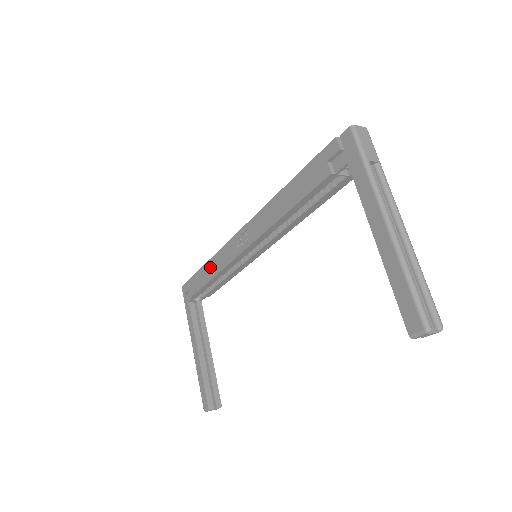
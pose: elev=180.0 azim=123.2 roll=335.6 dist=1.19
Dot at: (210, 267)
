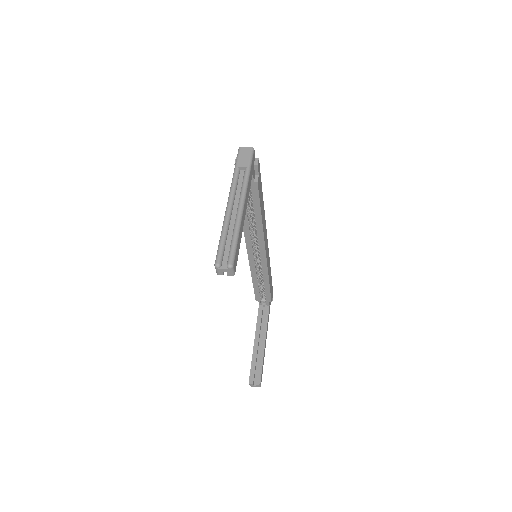
Dot at: occluded
